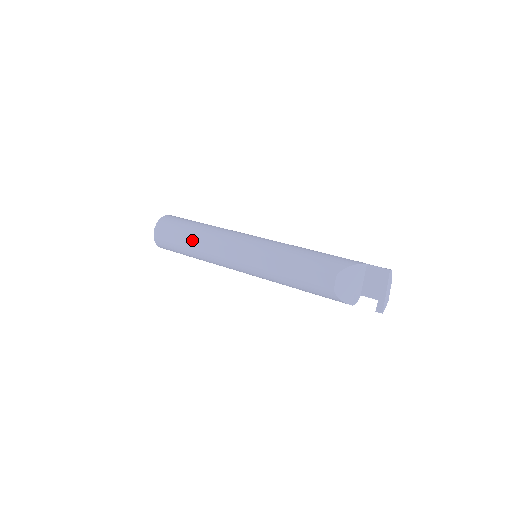
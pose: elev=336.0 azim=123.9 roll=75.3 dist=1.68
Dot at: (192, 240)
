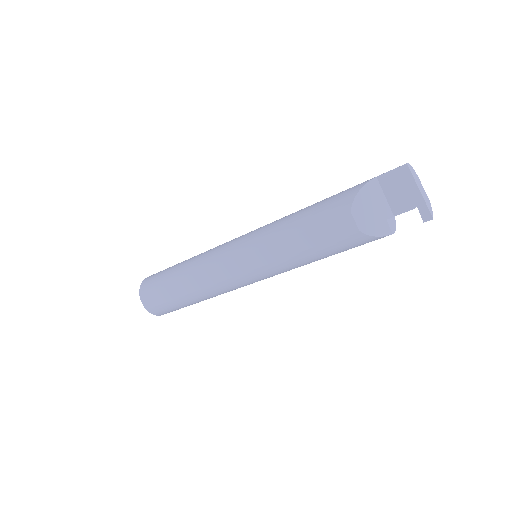
Dot at: (182, 285)
